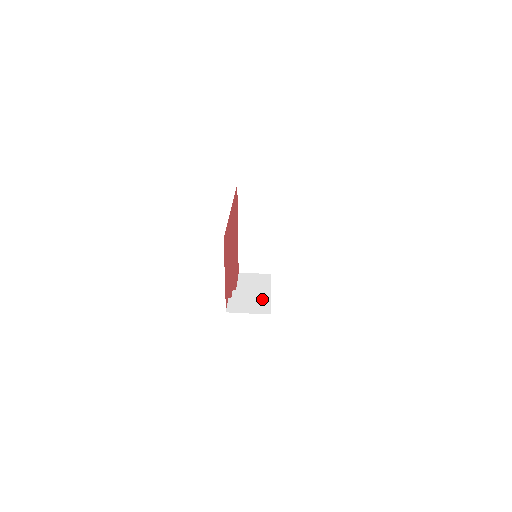
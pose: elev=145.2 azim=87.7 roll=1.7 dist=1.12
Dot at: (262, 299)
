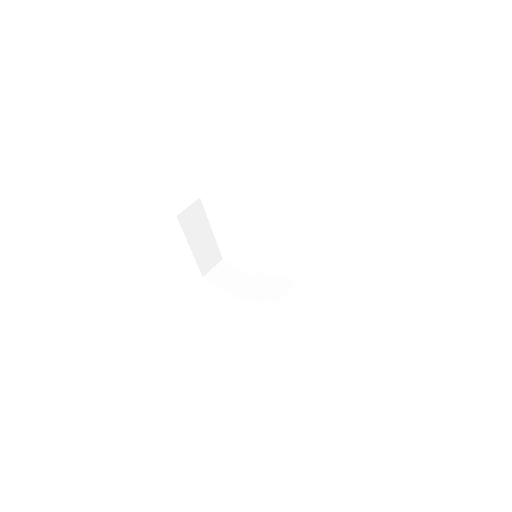
Dot at: (278, 279)
